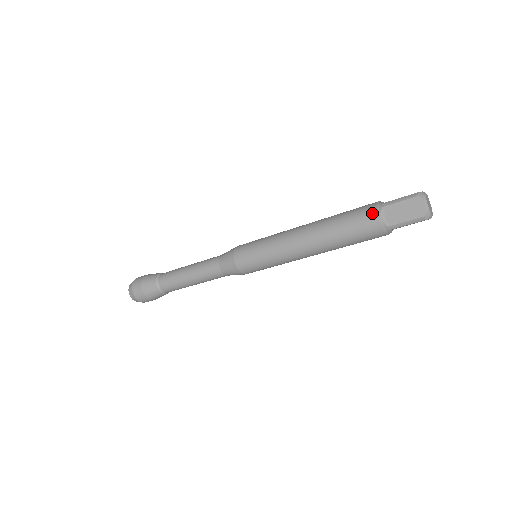
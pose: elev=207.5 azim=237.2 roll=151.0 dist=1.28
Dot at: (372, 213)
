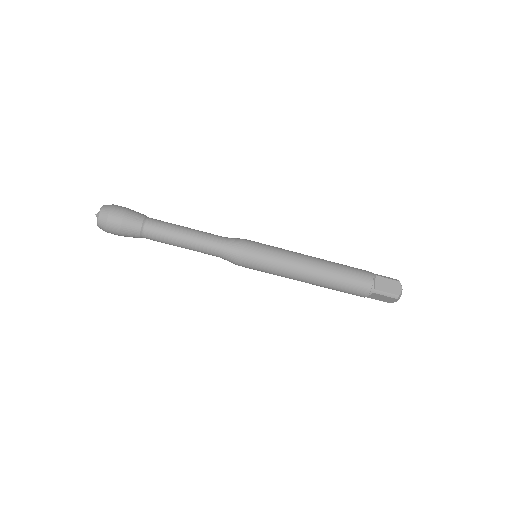
Dot at: (369, 274)
